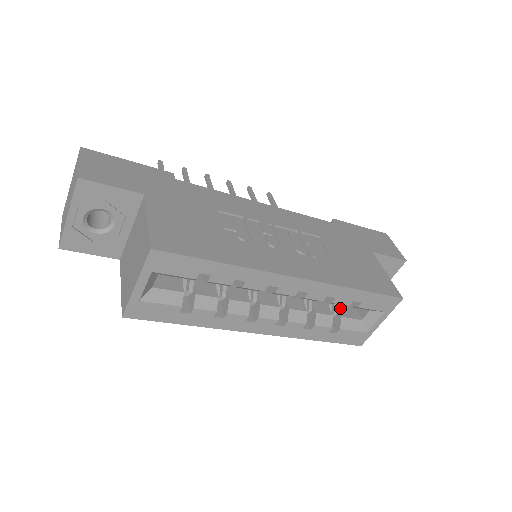
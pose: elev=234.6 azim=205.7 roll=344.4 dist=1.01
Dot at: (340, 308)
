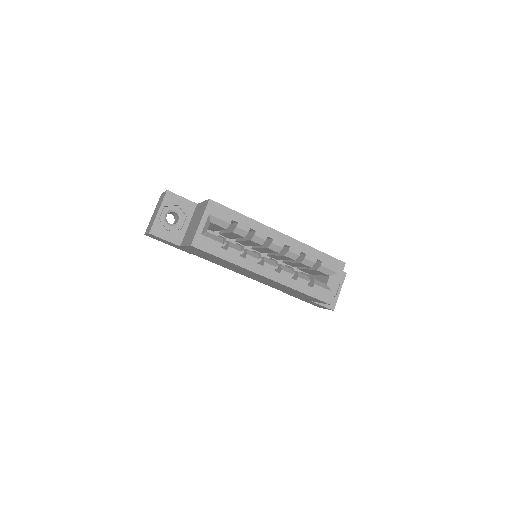
Dot at: occluded
